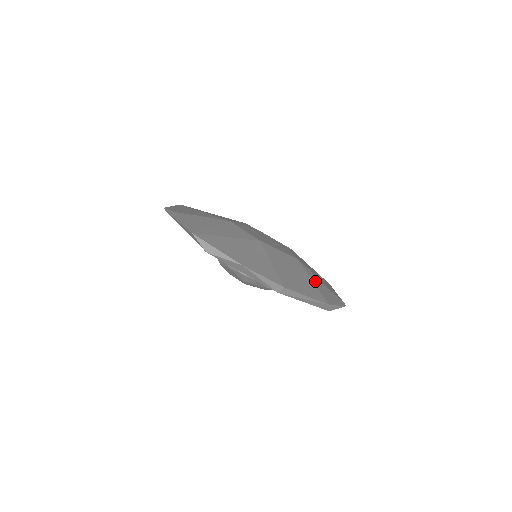
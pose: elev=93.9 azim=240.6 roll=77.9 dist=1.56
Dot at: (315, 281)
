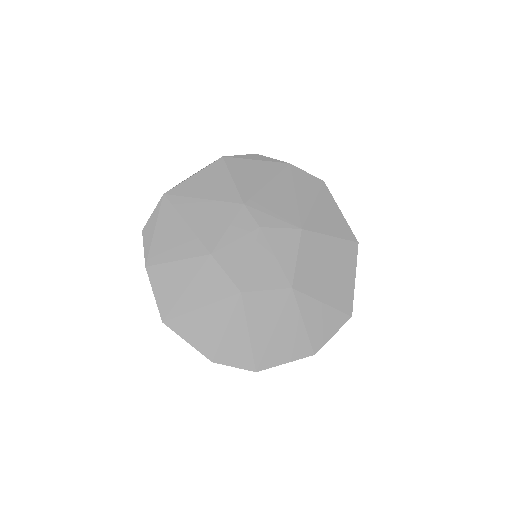
Dot at: (308, 316)
